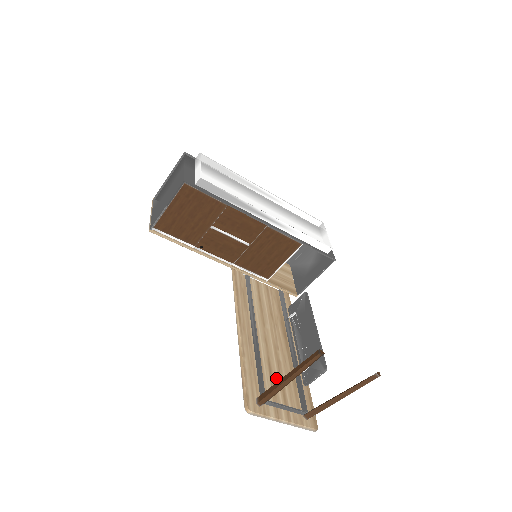
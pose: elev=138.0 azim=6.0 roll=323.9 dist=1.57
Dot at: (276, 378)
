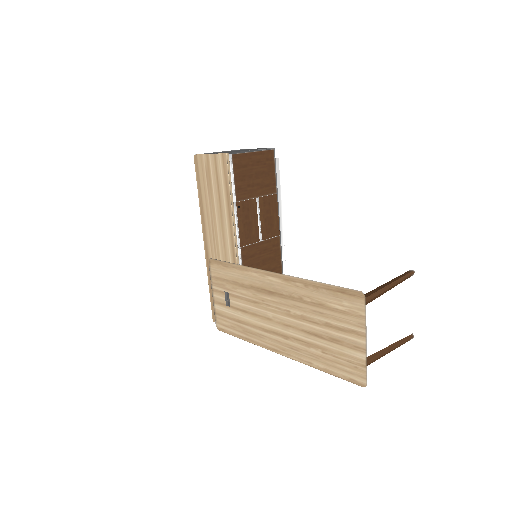
Dot at: (323, 325)
